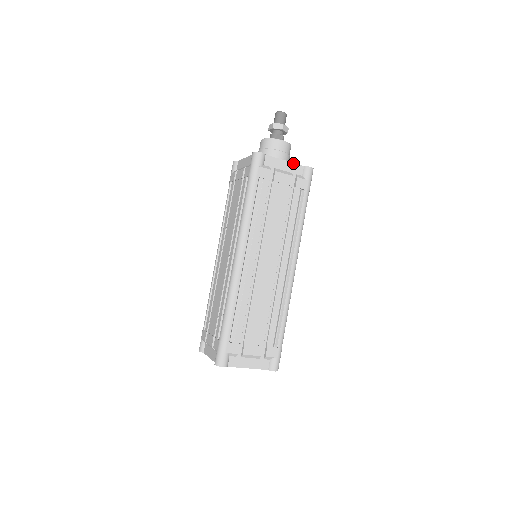
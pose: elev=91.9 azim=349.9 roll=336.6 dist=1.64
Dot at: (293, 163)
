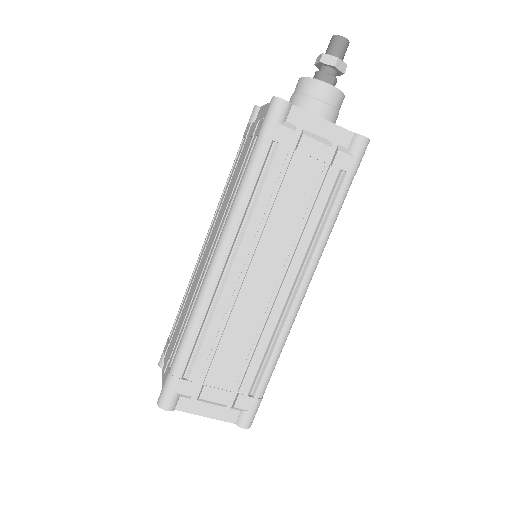
Dot at: (337, 125)
